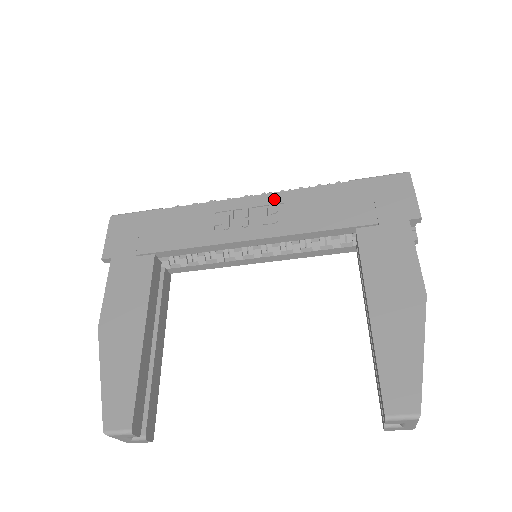
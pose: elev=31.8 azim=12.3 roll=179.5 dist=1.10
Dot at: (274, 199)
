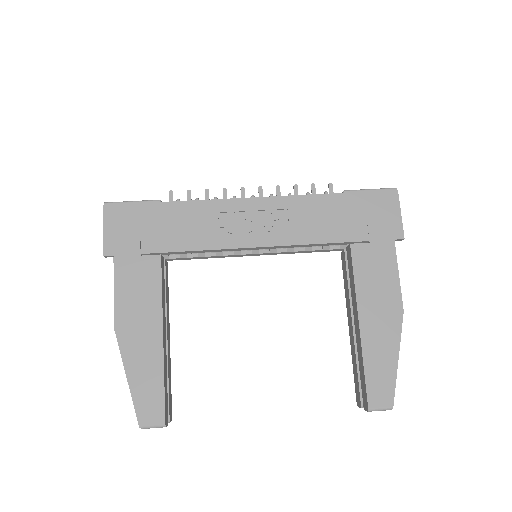
Dot at: (276, 204)
